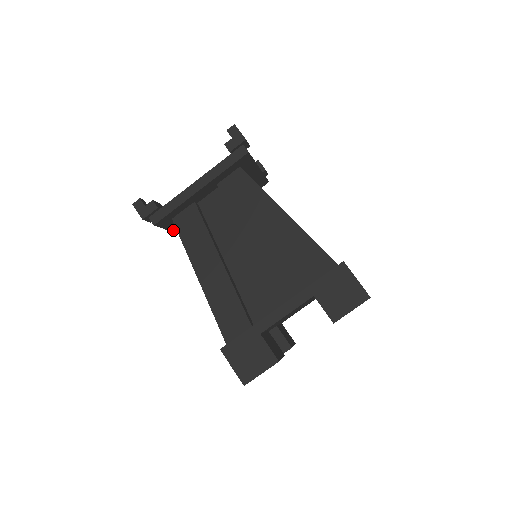
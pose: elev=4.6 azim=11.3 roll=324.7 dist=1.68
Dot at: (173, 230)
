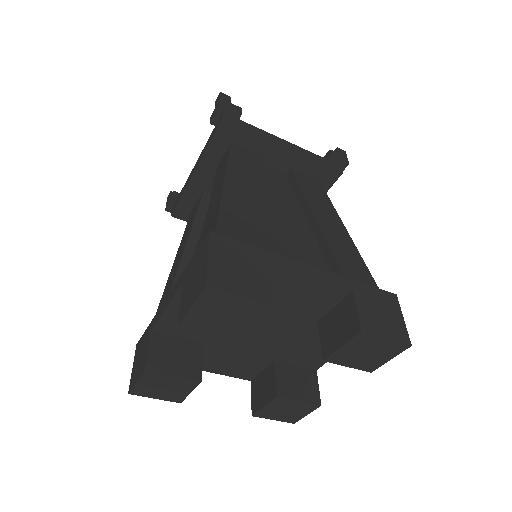
Dot at: (202, 162)
